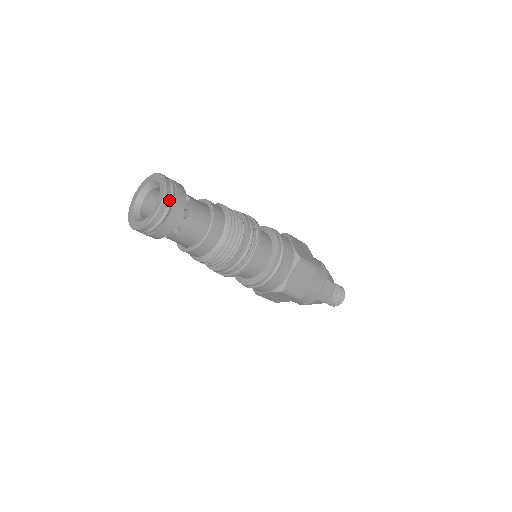
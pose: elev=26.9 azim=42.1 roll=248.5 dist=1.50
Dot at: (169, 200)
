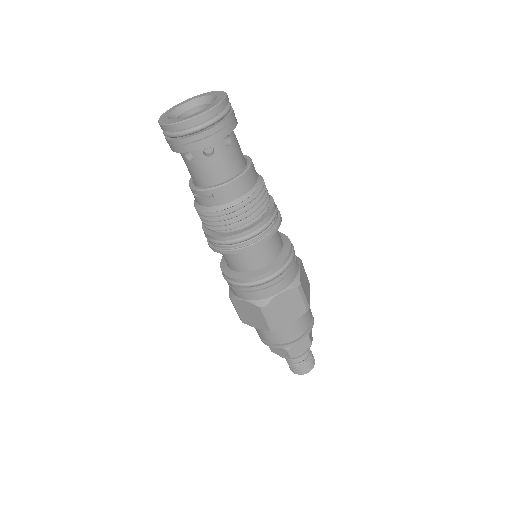
Dot at: occluded
